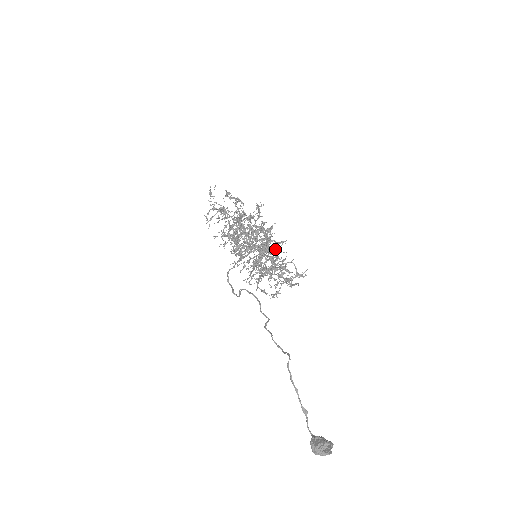
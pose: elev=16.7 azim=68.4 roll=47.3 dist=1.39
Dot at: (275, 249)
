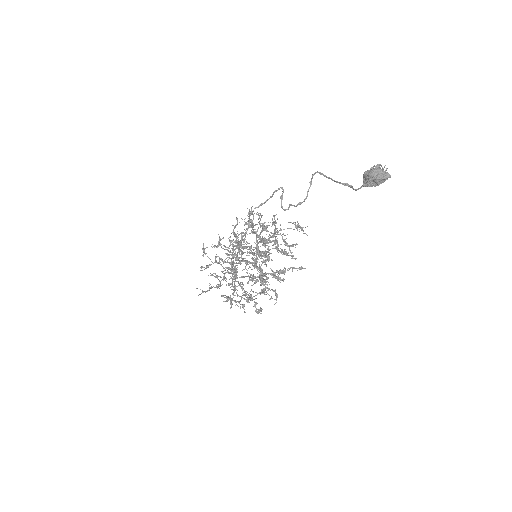
Dot at: occluded
